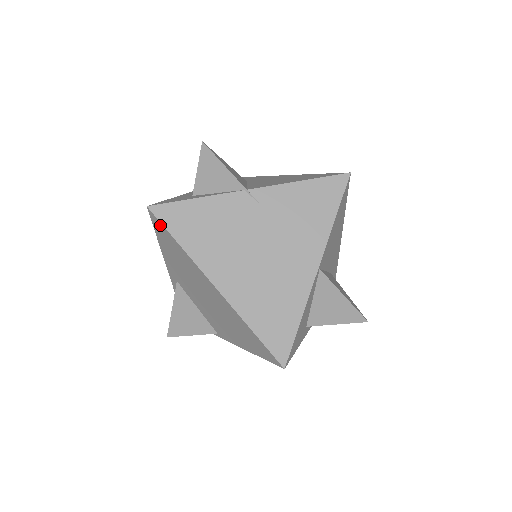
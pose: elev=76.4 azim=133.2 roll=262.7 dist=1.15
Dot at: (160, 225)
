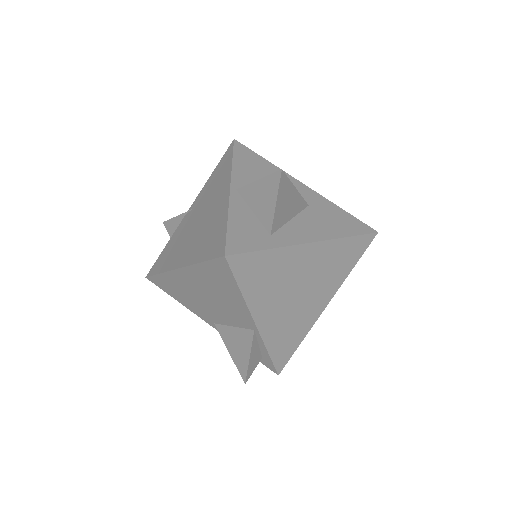
Dot at: (154, 279)
